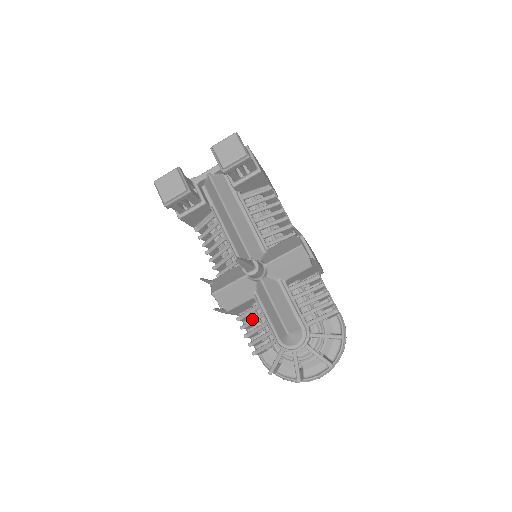
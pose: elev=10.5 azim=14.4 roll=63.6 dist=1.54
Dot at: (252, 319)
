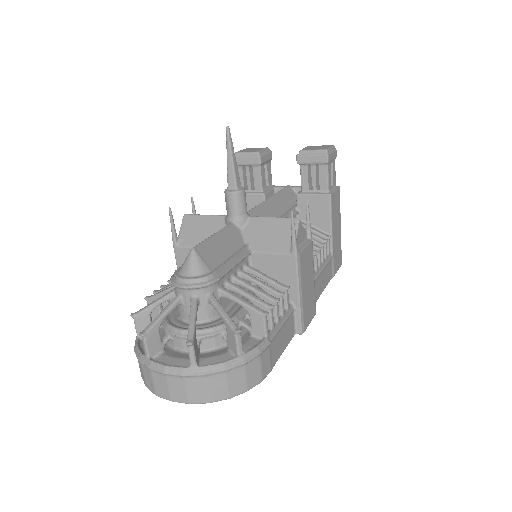
Dot at: occluded
